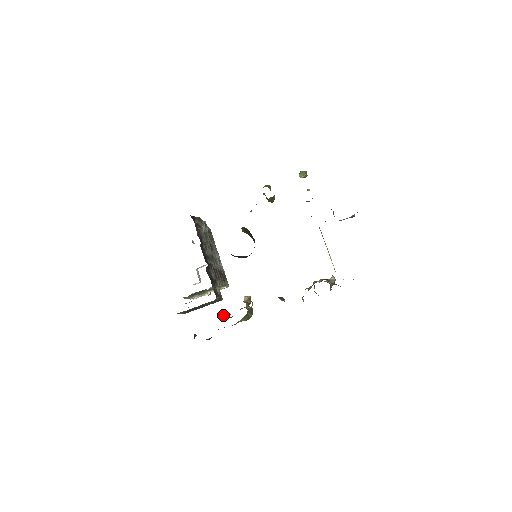
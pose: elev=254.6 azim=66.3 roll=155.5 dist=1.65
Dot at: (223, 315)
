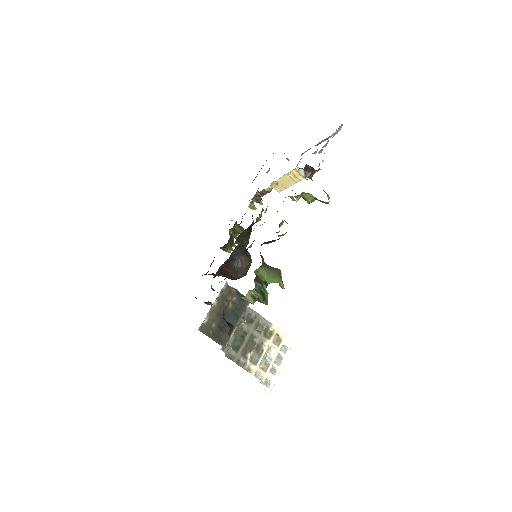
Dot at: occluded
